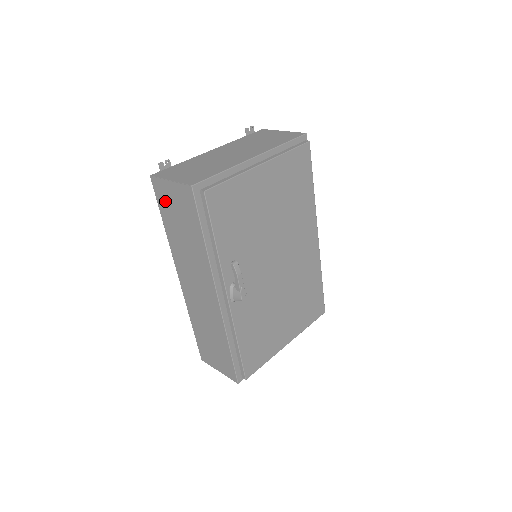
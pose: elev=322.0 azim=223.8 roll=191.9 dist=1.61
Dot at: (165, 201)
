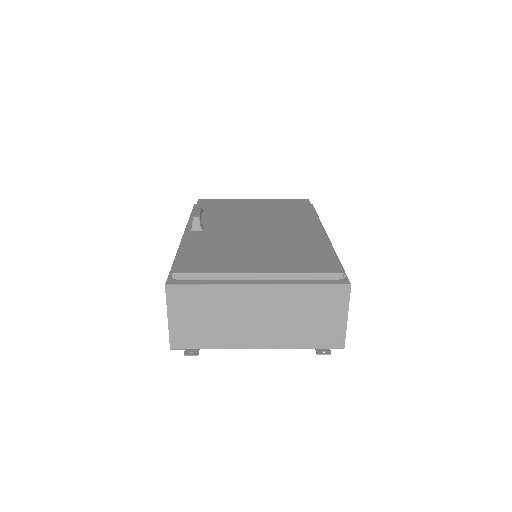
Dot at: occluded
